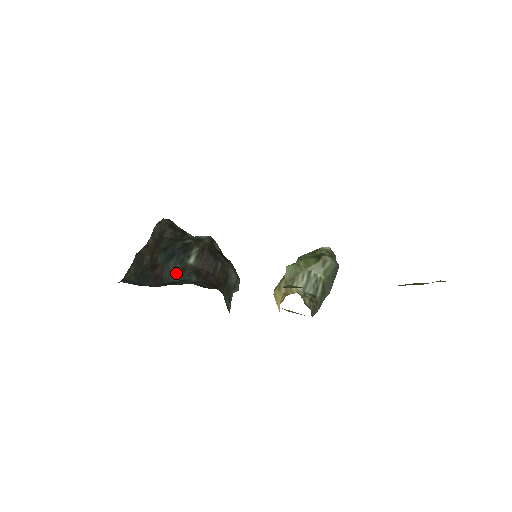
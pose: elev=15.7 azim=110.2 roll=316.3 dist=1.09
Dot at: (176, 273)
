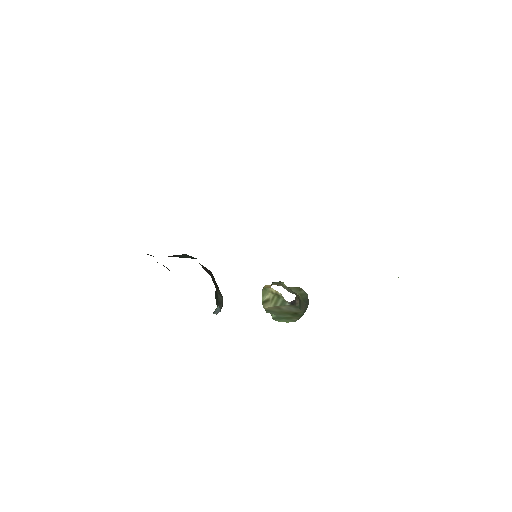
Dot at: (187, 257)
